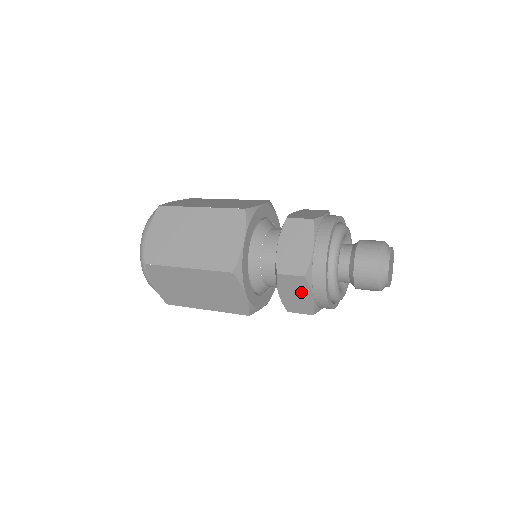
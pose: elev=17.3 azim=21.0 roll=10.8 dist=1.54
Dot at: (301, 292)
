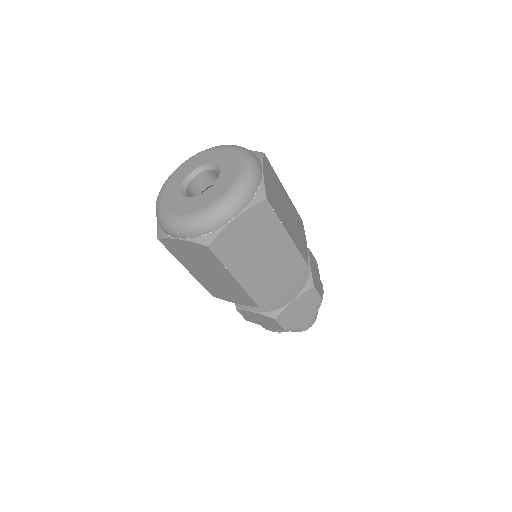
Dot at: (266, 323)
